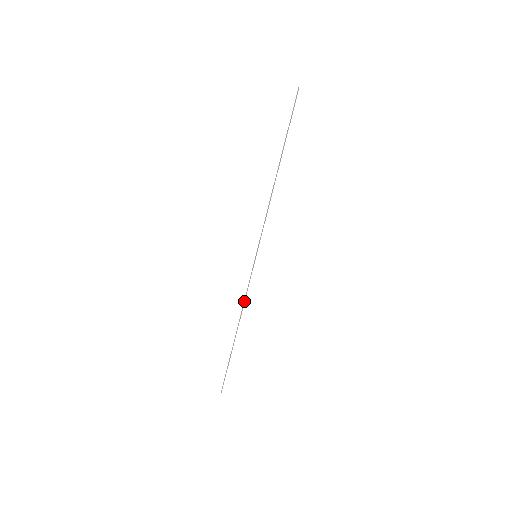
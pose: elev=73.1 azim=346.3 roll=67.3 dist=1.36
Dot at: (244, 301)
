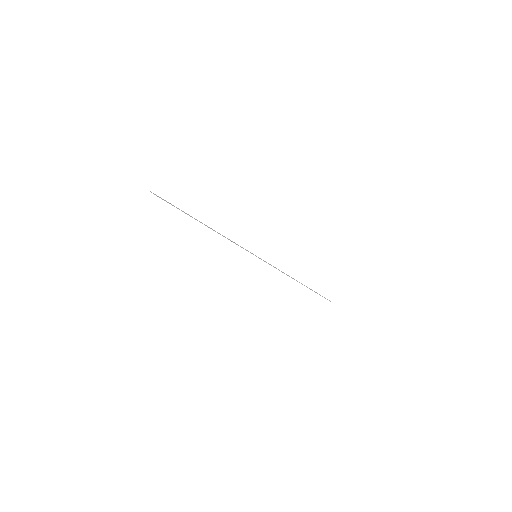
Dot at: (282, 272)
